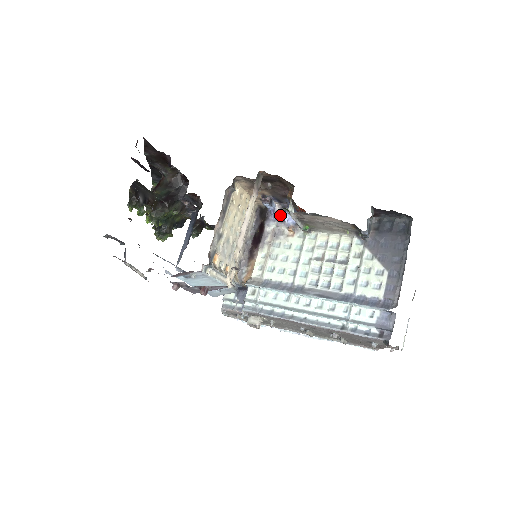
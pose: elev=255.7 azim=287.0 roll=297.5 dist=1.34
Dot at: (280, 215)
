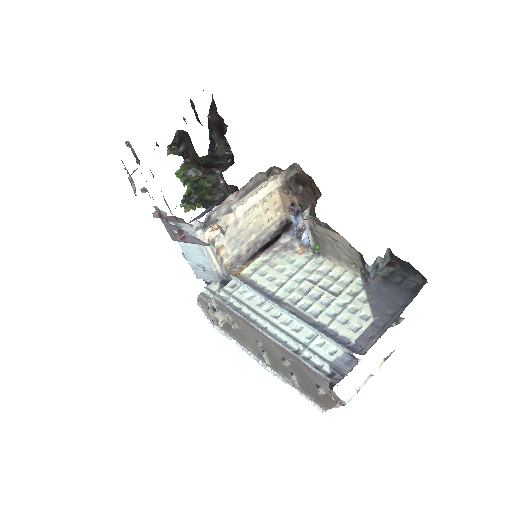
Dot at: (300, 232)
